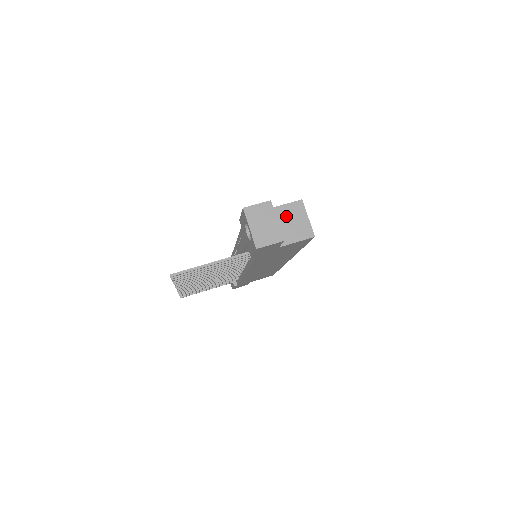
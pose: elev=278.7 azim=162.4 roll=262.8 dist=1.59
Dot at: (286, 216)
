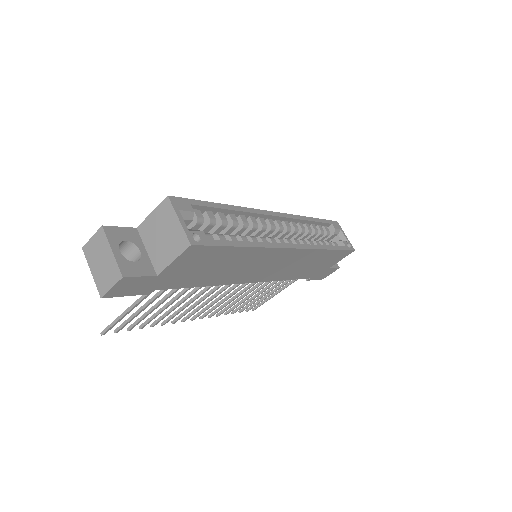
Dot at: (156, 228)
